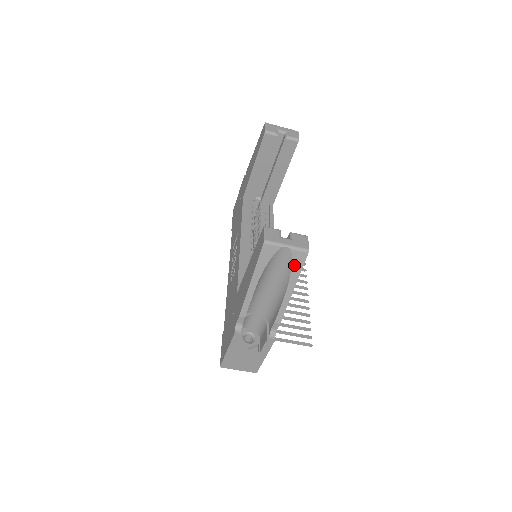
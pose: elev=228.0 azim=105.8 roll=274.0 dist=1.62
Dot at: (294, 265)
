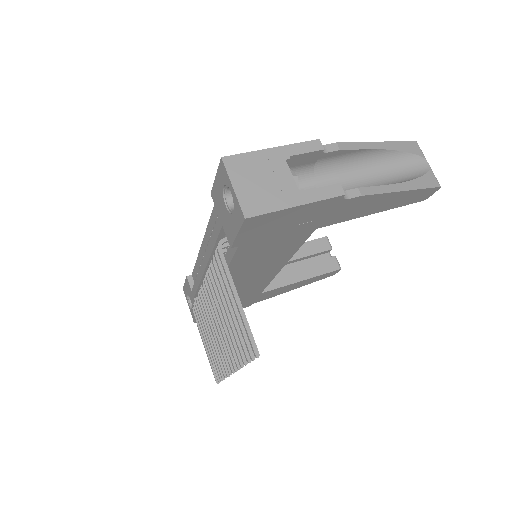
Dot at: (423, 179)
